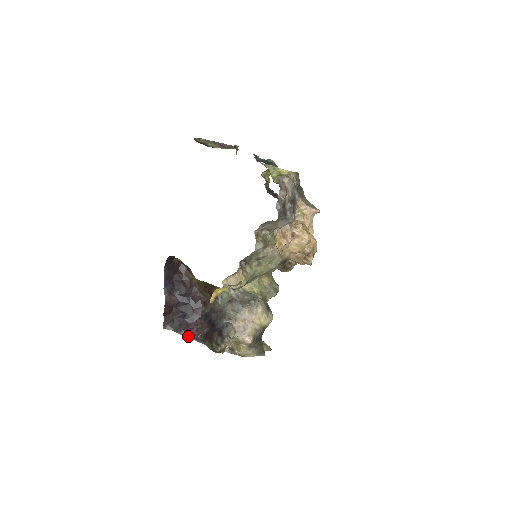
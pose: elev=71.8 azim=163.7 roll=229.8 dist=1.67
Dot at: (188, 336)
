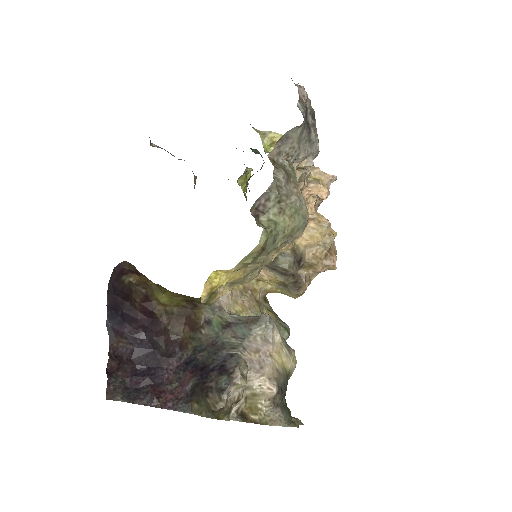
Dot at: (156, 405)
